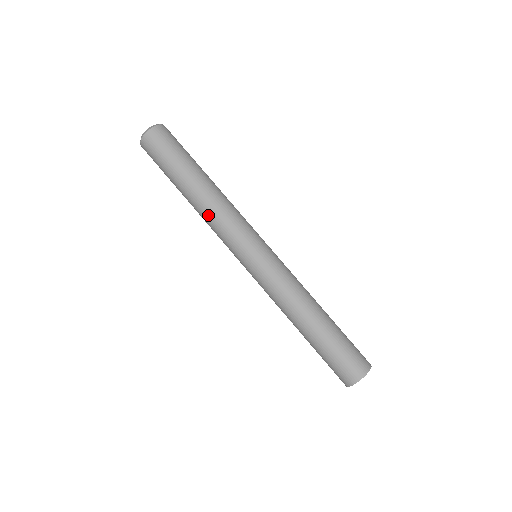
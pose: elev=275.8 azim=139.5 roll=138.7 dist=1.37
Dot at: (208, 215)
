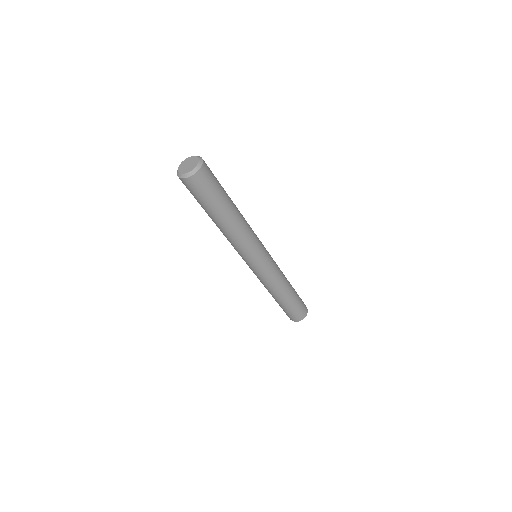
Dot at: occluded
